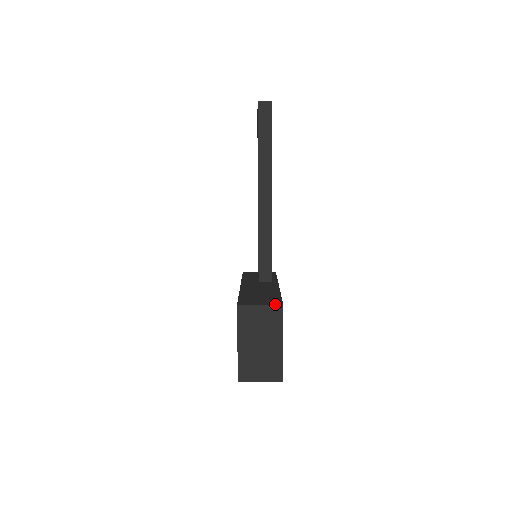
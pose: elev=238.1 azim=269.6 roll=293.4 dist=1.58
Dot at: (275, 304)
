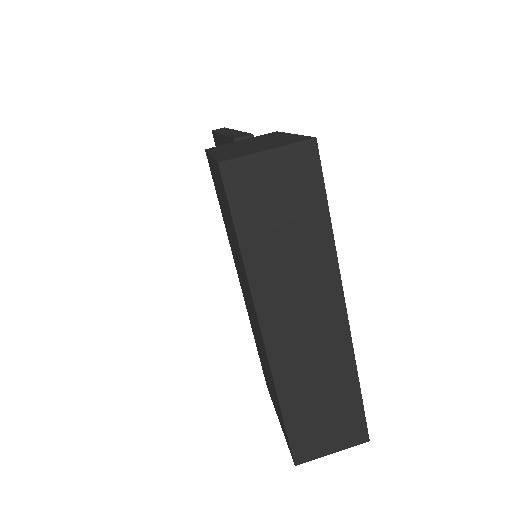
Dot at: occluded
